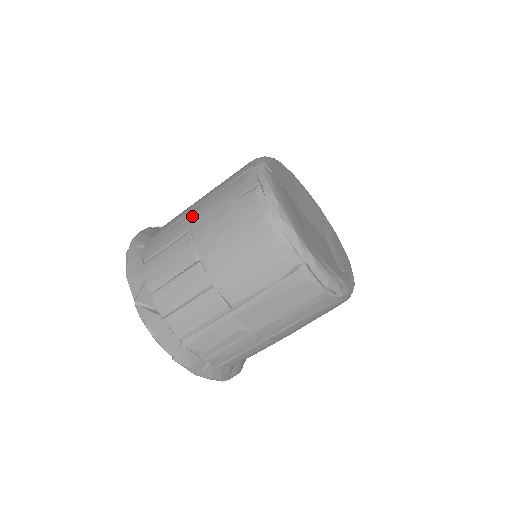
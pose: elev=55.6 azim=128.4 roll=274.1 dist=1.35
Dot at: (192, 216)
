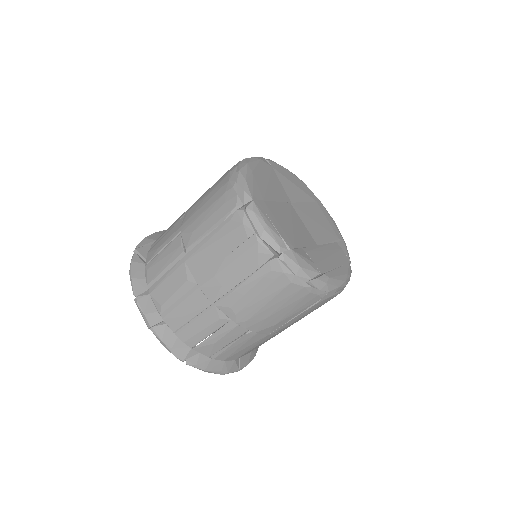
Dot at: occluded
